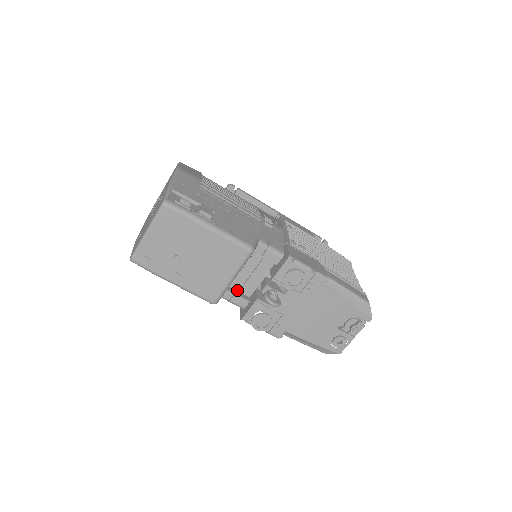
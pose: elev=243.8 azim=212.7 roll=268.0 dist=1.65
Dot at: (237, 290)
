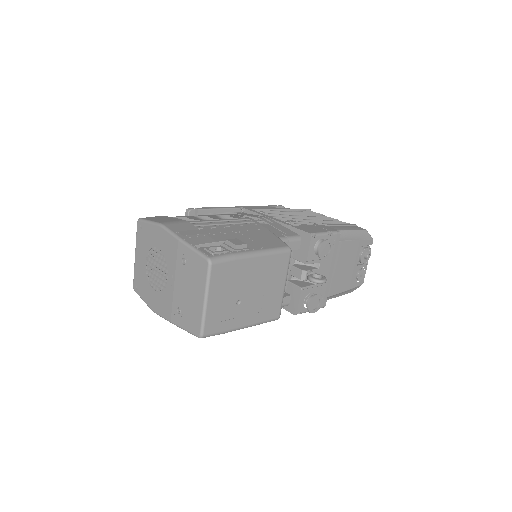
Dot at: occluded
